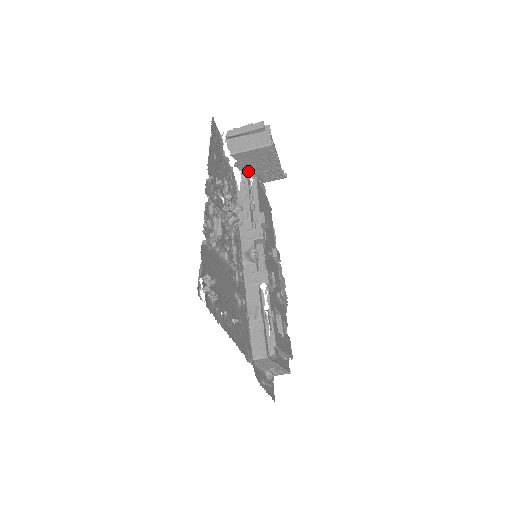
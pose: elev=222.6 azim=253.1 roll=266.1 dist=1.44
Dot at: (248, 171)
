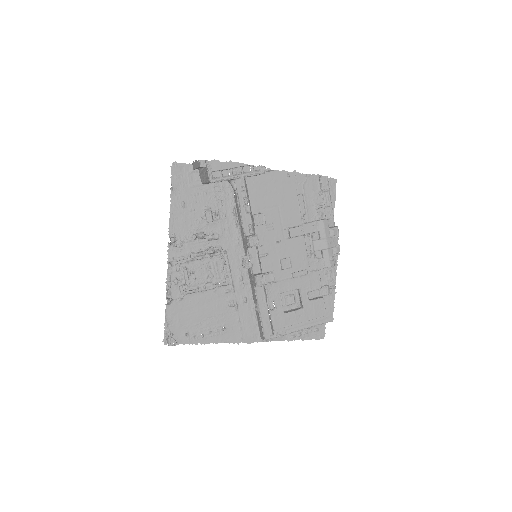
Dot at: occluded
